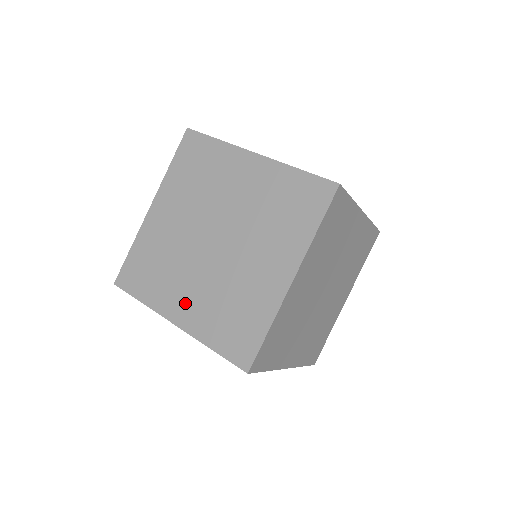
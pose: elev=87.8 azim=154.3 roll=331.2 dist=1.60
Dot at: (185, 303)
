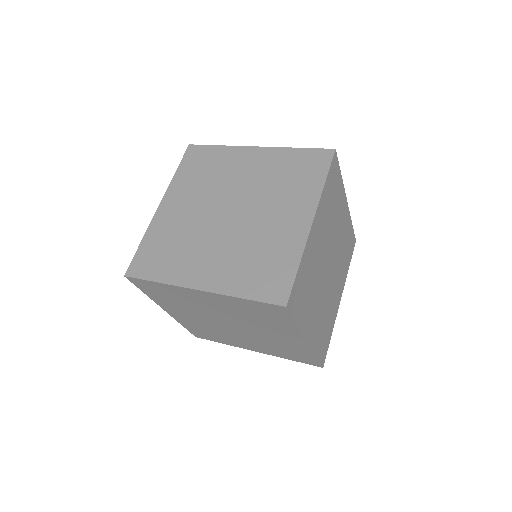
Dot at: (207, 269)
